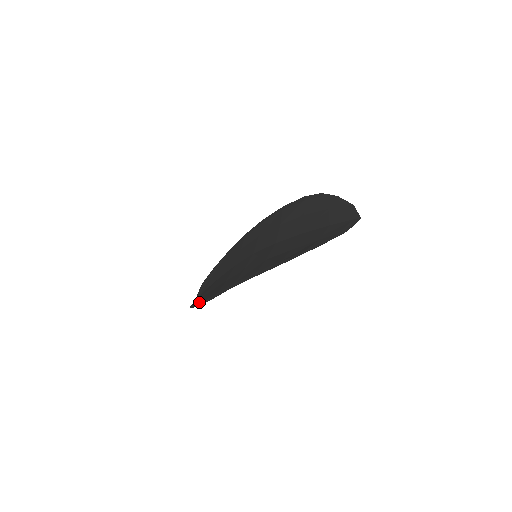
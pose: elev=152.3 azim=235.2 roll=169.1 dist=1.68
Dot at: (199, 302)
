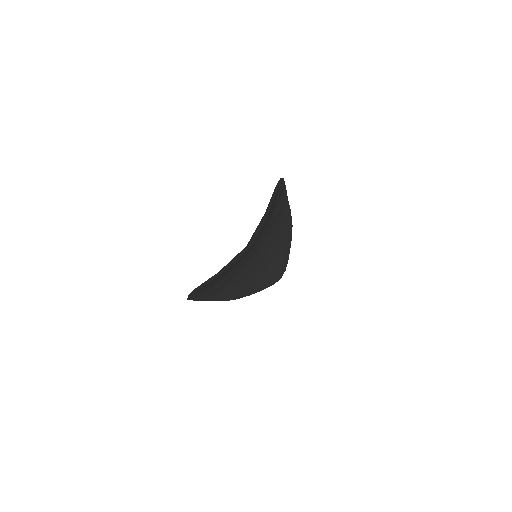
Dot at: occluded
